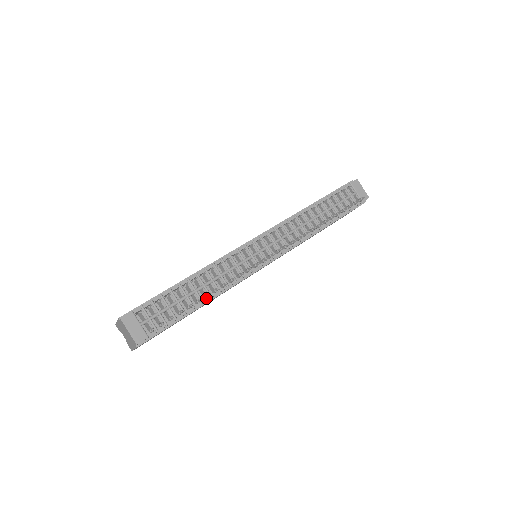
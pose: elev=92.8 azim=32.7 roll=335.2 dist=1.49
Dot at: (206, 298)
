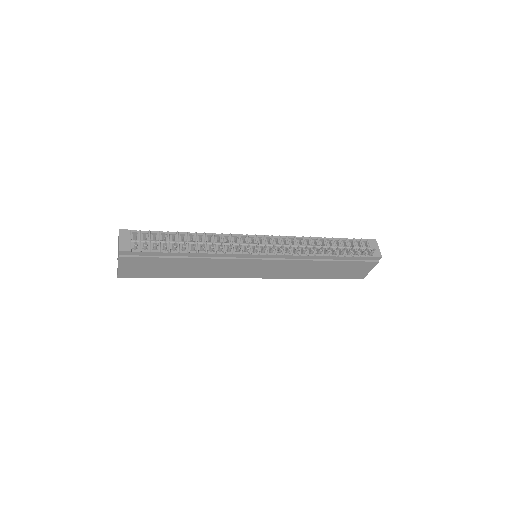
Dot at: (193, 251)
